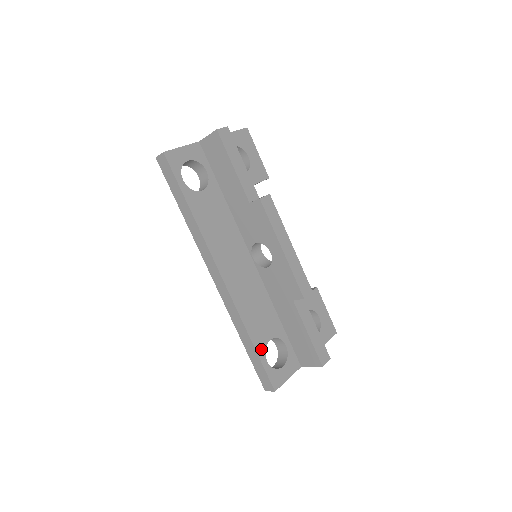
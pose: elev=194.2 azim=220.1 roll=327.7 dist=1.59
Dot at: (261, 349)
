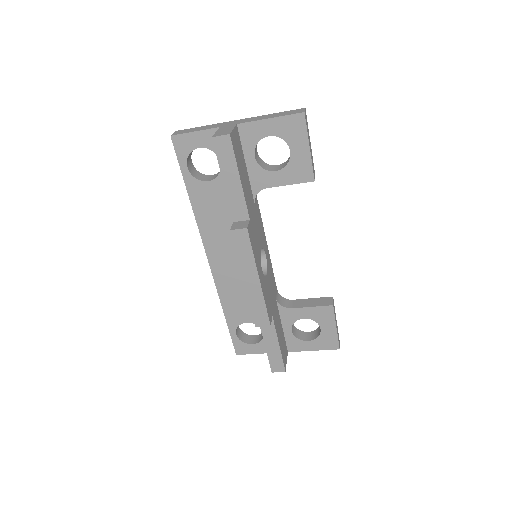
Dot at: (233, 324)
